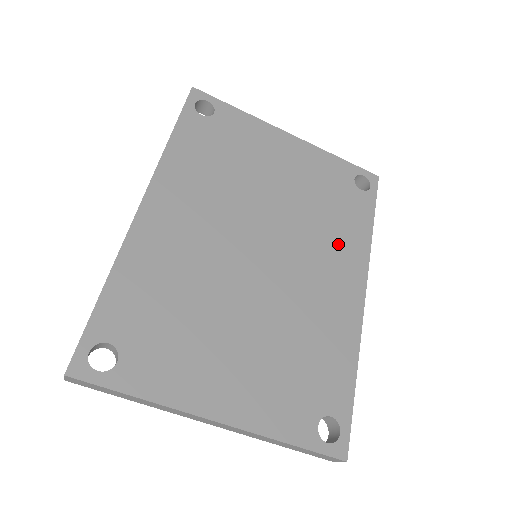
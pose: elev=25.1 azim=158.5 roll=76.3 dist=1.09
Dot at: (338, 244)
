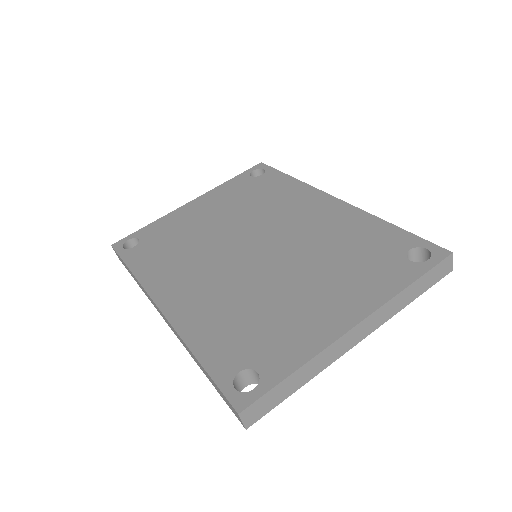
Dot at: (287, 201)
